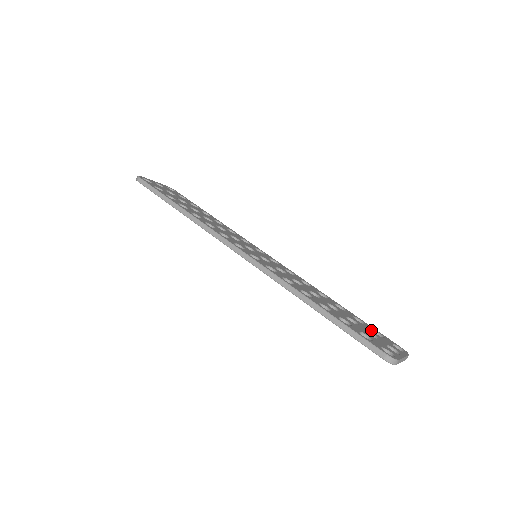
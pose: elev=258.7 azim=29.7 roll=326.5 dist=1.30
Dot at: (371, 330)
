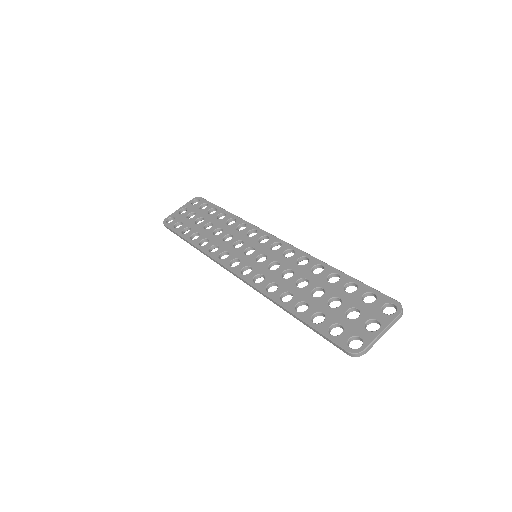
Dot at: (359, 299)
